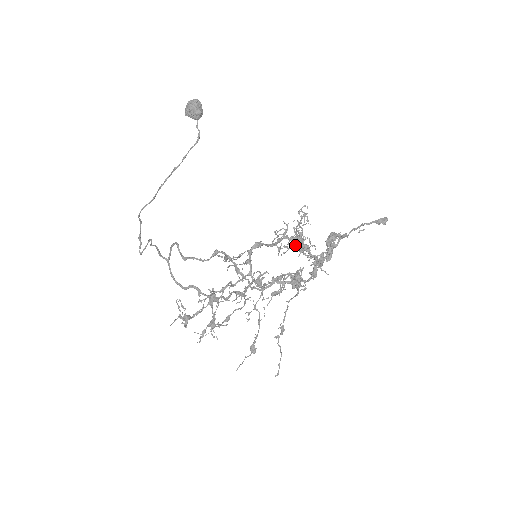
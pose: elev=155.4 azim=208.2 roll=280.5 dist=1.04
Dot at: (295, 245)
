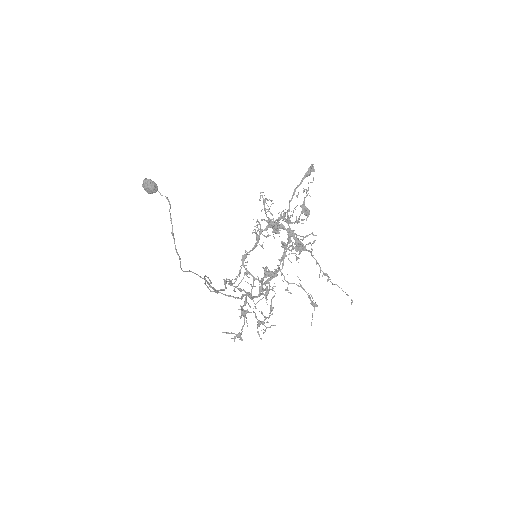
Dot at: occluded
